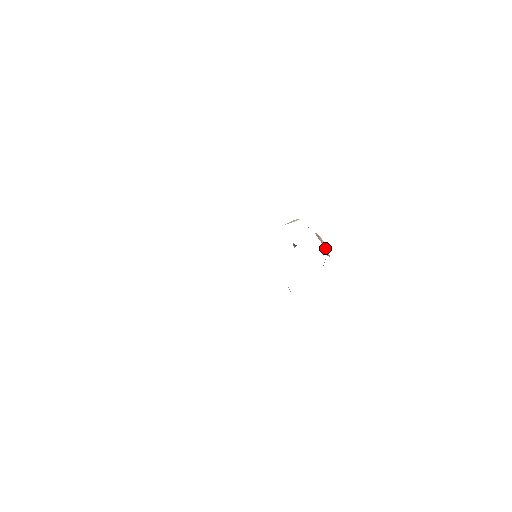
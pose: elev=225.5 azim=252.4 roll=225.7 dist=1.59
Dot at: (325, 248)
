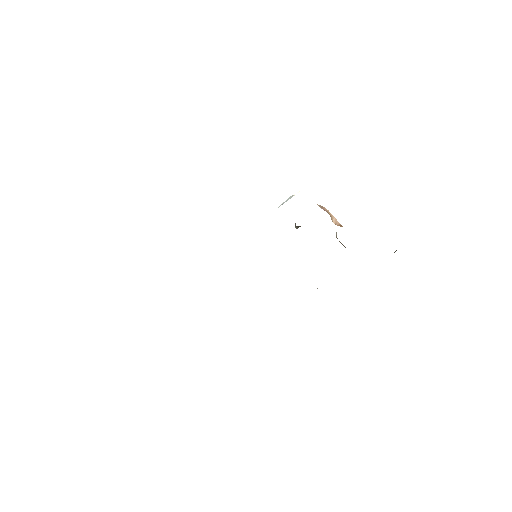
Dot at: (333, 218)
